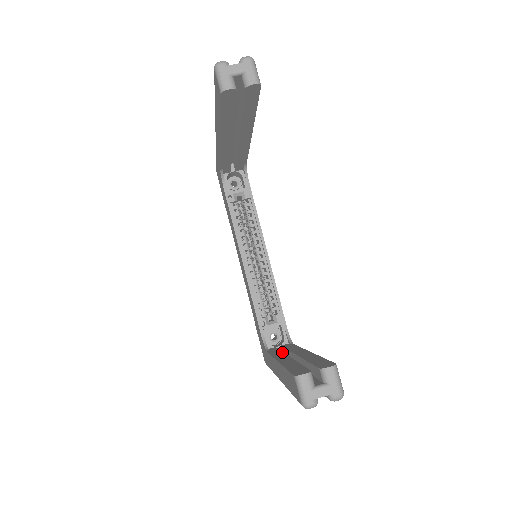
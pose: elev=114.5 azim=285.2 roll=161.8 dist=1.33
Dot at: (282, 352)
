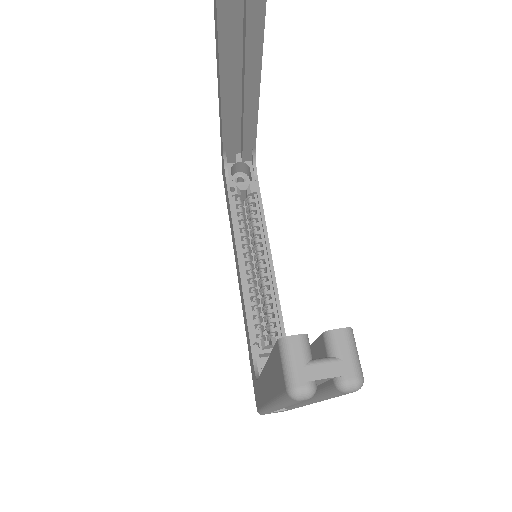
Dot at: occluded
